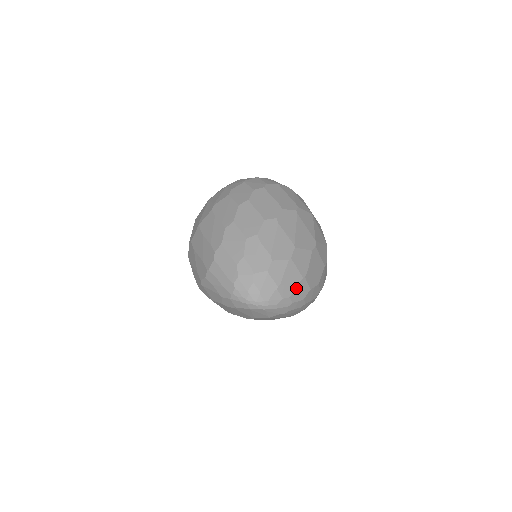
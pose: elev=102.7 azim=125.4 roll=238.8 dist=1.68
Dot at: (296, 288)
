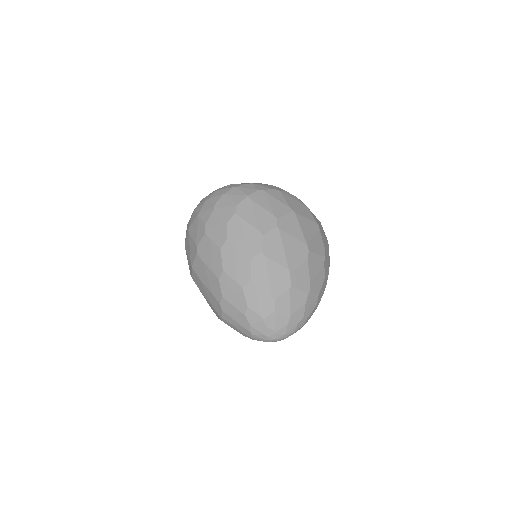
Dot at: (306, 306)
